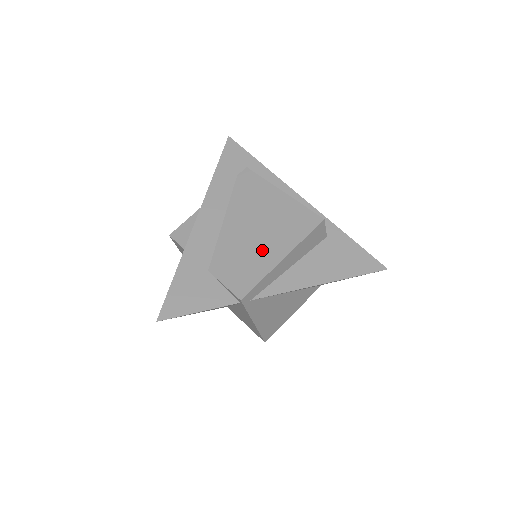
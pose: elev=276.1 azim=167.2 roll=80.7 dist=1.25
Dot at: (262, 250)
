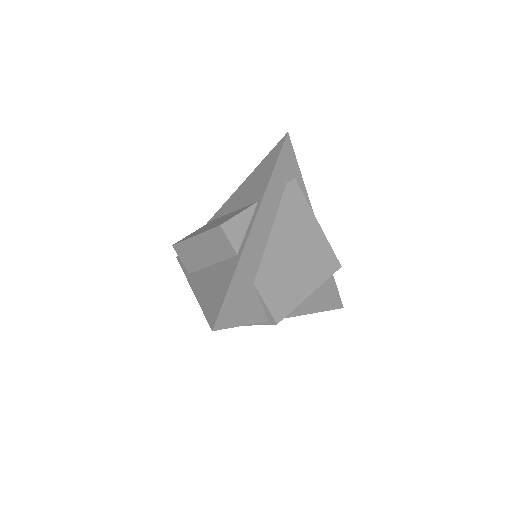
Dot at: (298, 279)
